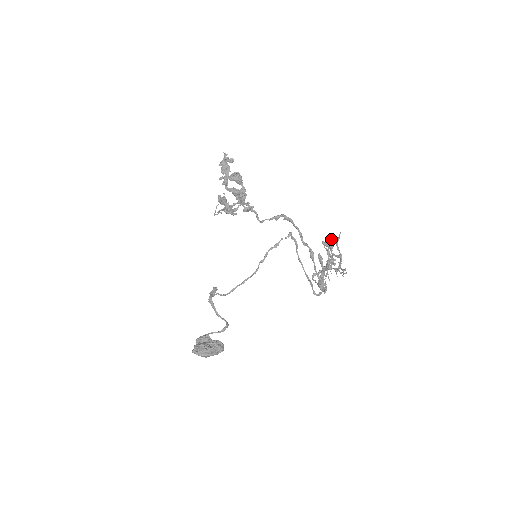
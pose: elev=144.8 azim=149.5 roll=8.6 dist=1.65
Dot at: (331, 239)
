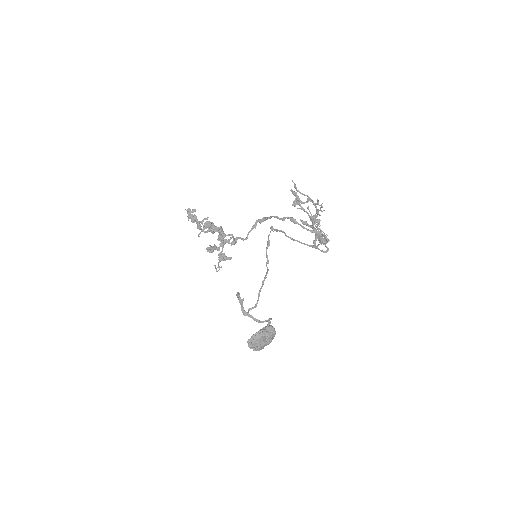
Dot at: (293, 194)
